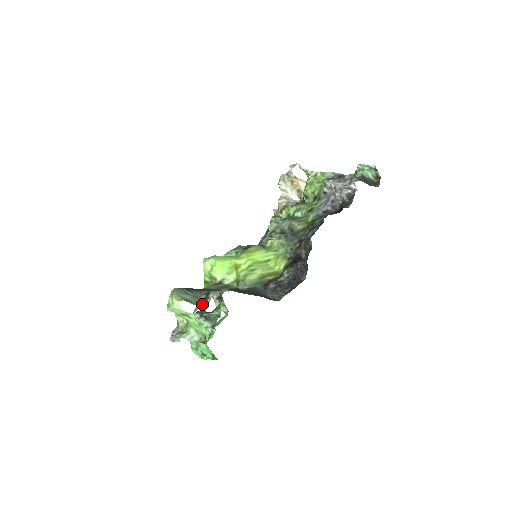
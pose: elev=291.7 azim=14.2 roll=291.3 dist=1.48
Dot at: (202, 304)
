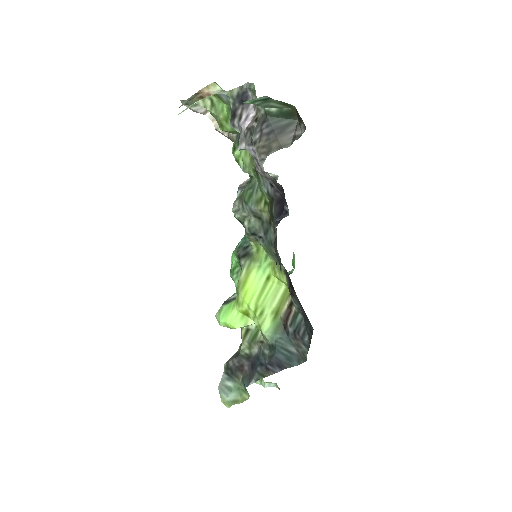
Dot at: (247, 399)
